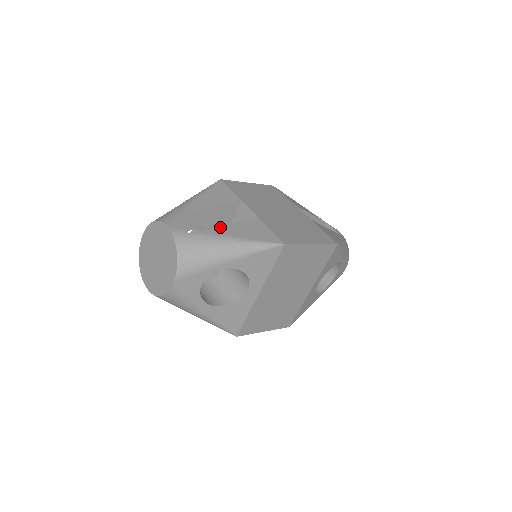
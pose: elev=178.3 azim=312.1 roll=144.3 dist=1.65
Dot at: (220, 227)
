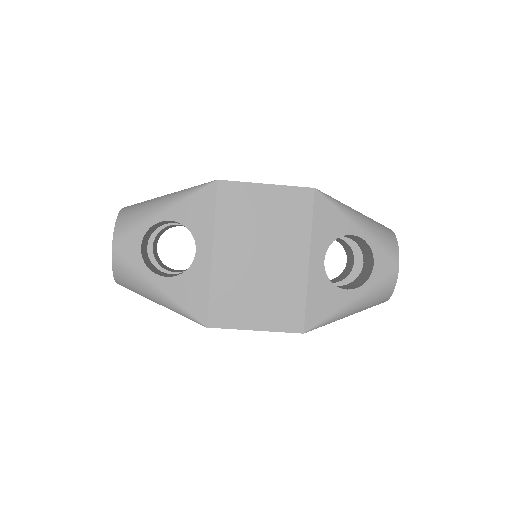
Dot at: occluded
